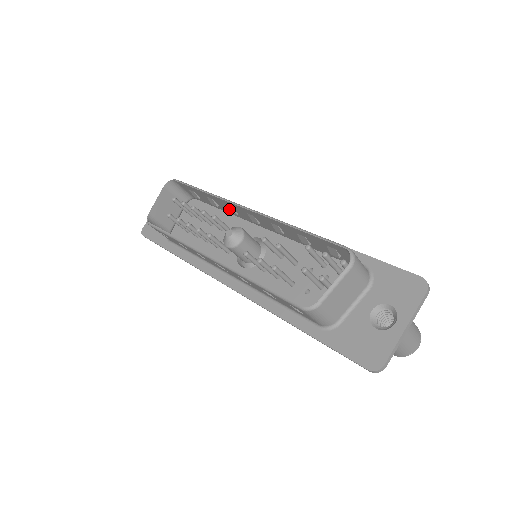
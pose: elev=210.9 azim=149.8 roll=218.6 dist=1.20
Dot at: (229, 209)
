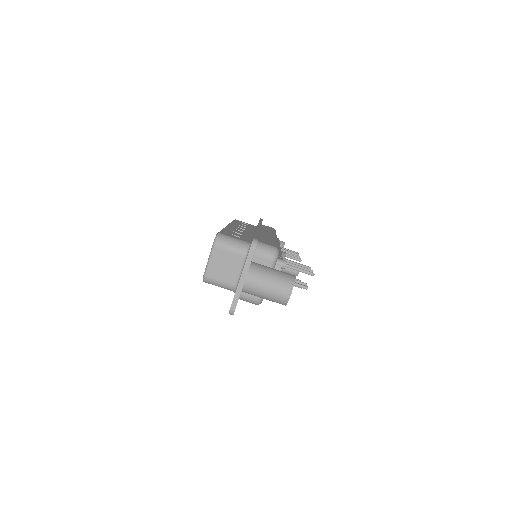
Dot at: occluded
